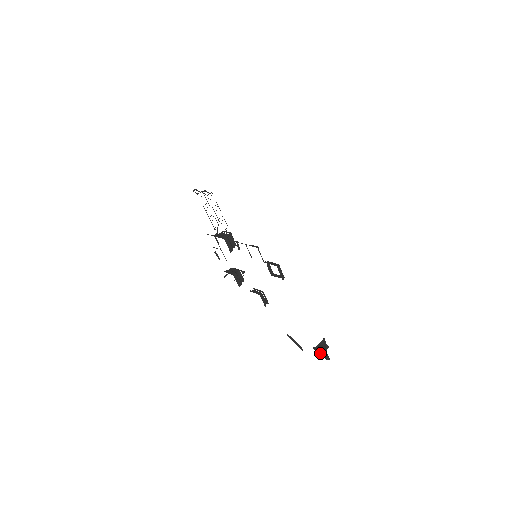
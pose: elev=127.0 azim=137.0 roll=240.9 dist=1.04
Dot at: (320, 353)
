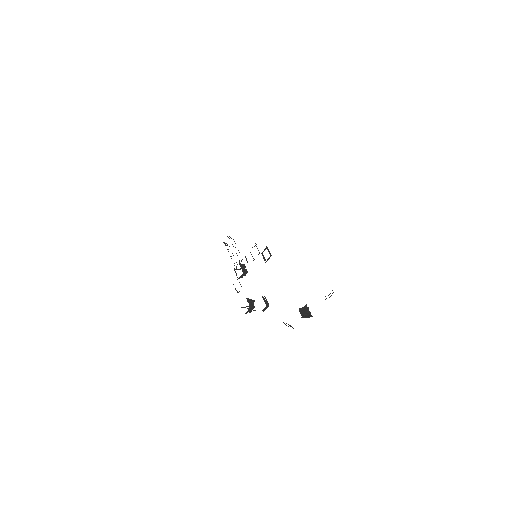
Dot at: (304, 315)
